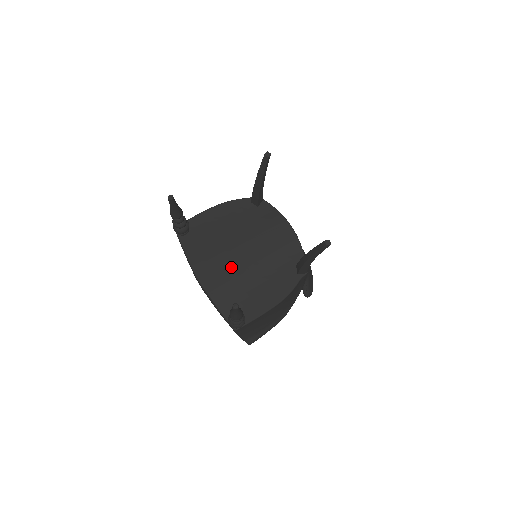
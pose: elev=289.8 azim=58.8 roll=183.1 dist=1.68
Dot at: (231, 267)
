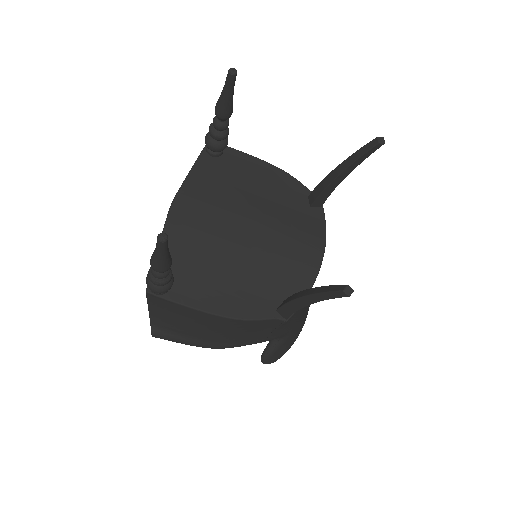
Dot at: (218, 228)
